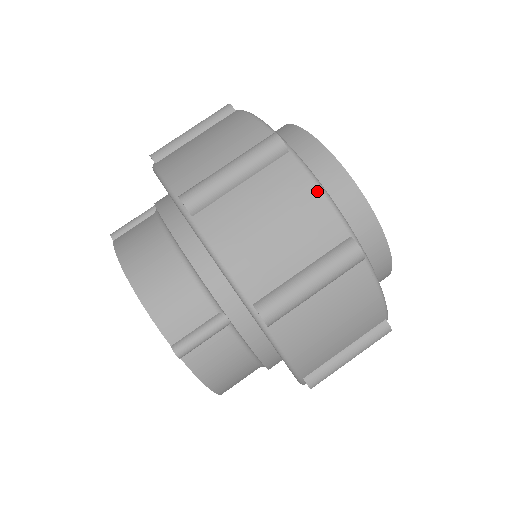
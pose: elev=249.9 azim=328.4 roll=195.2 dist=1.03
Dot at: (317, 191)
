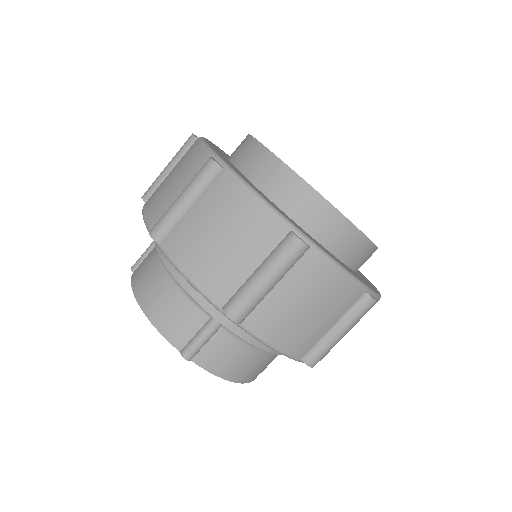
Dot at: (252, 198)
